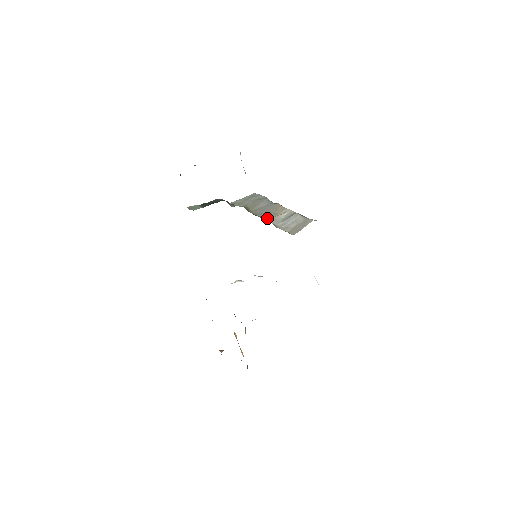
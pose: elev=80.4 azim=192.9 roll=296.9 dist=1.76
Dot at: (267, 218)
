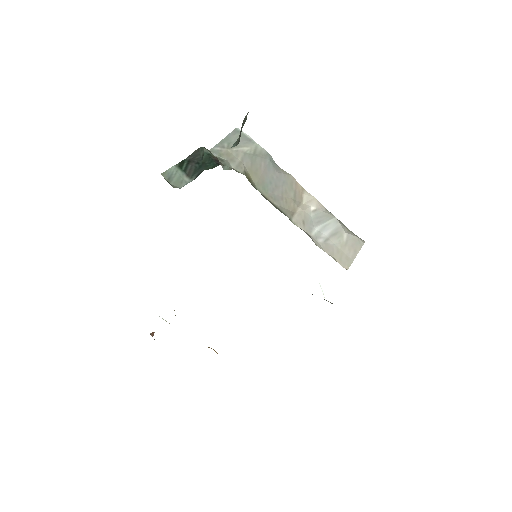
Dot at: (291, 214)
